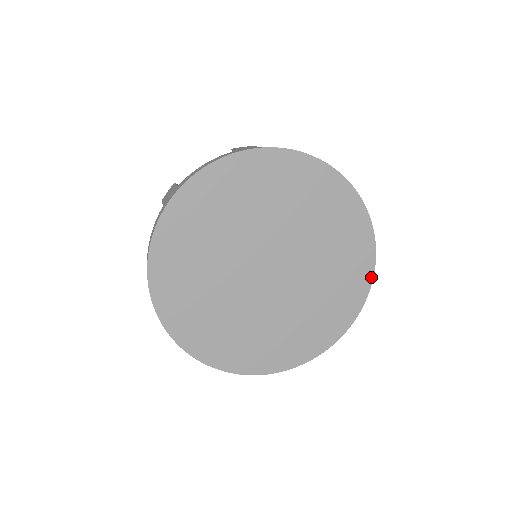
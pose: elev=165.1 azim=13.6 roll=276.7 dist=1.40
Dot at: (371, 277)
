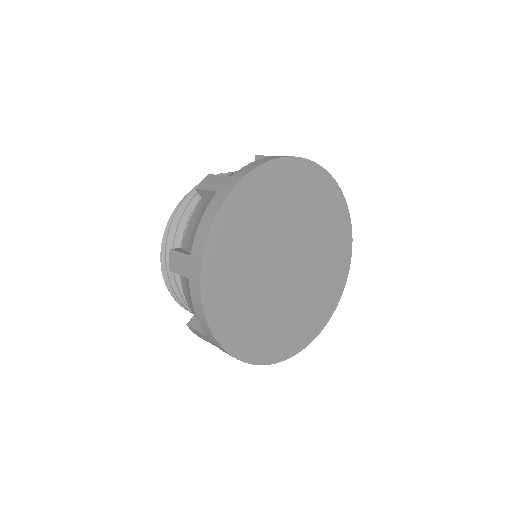
Dot at: (345, 282)
